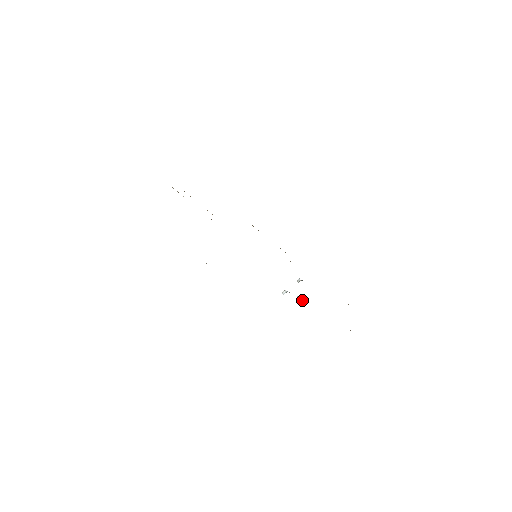
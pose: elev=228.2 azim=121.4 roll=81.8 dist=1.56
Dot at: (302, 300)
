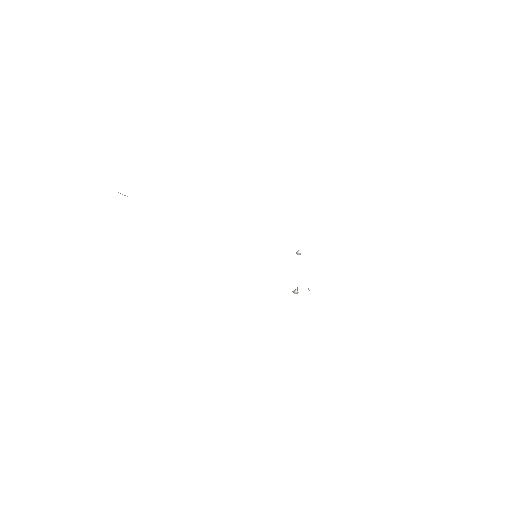
Dot at: occluded
